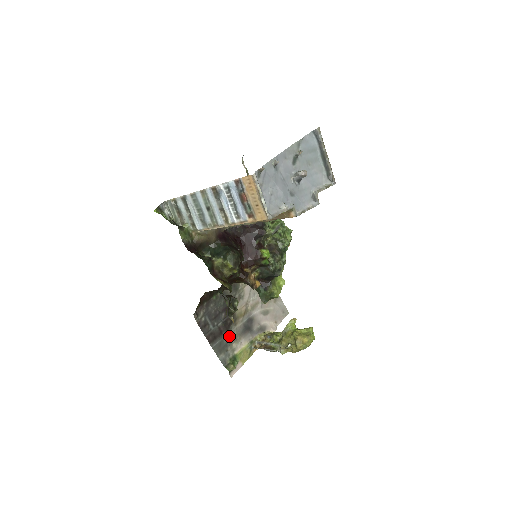
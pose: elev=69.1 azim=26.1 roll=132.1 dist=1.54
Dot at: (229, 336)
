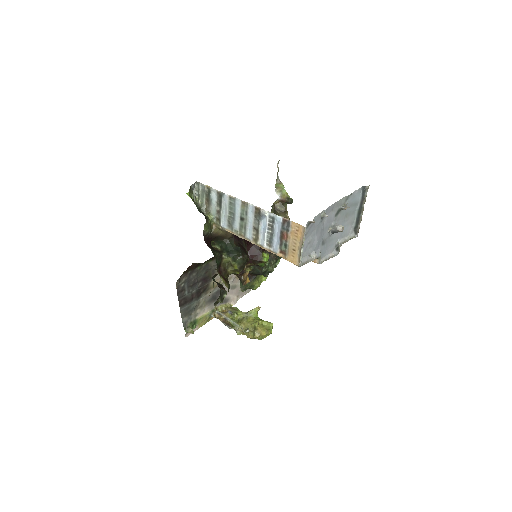
Dot at: (197, 302)
